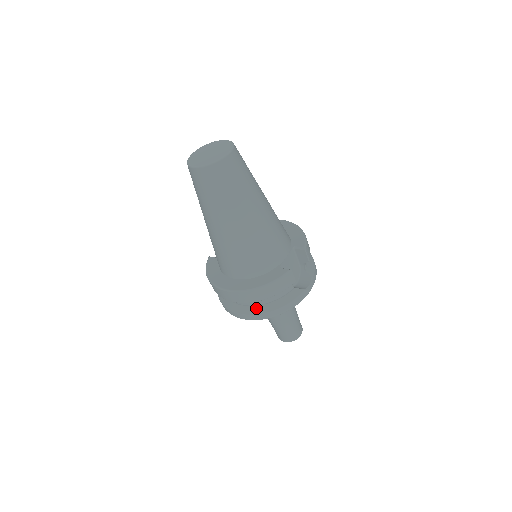
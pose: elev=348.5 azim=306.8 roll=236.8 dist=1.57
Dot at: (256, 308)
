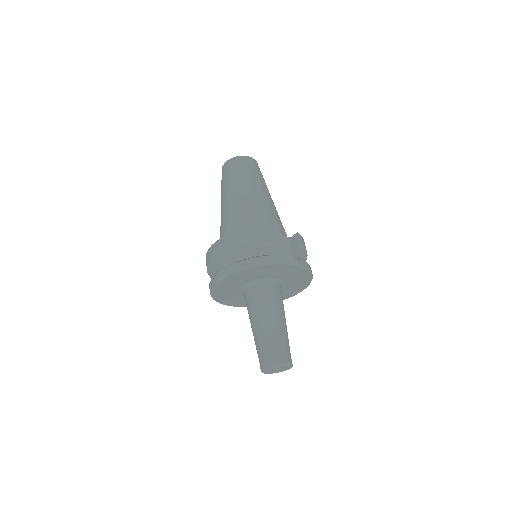
Dot at: occluded
